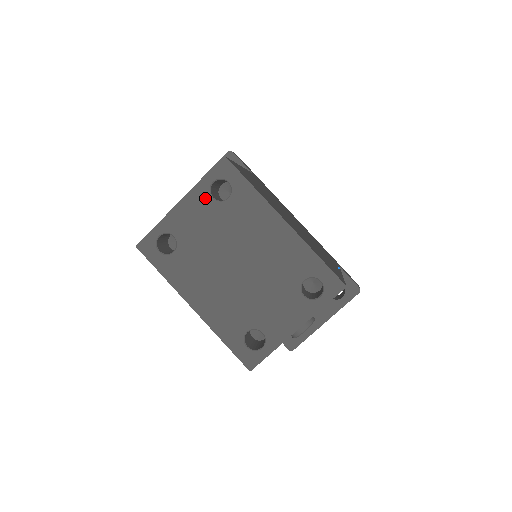
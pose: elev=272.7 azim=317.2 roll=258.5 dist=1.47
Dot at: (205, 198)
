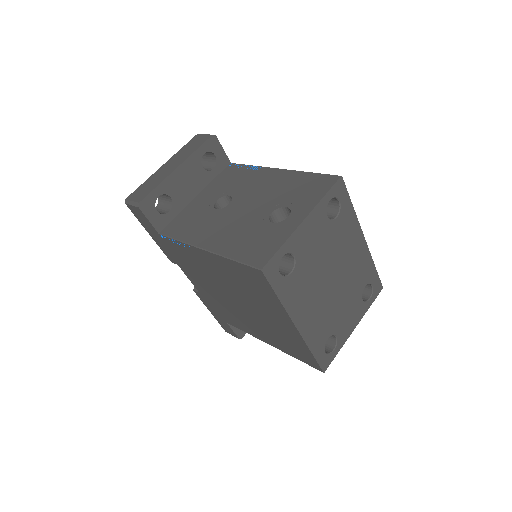
Dot at: (323, 216)
